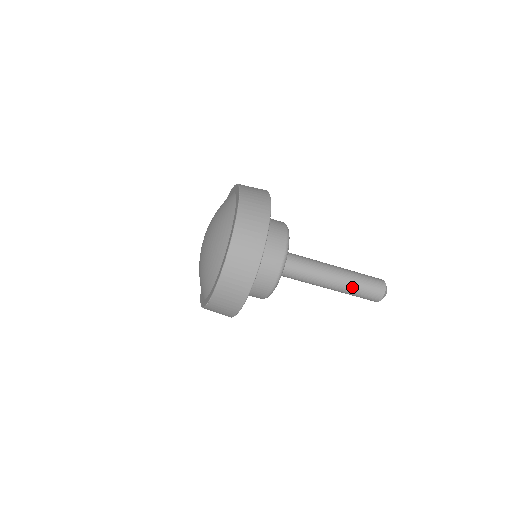
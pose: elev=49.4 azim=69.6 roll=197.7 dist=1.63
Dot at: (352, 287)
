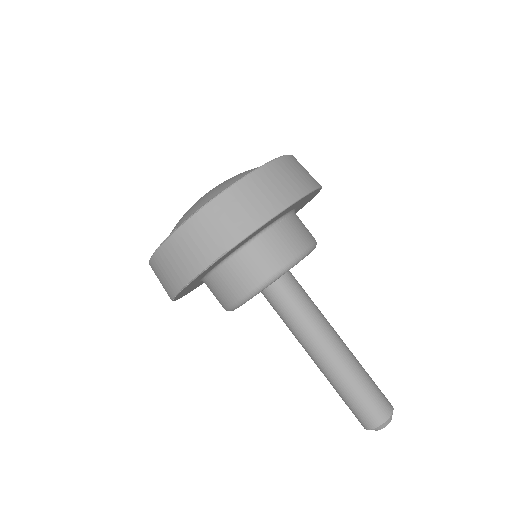
Dot at: (355, 373)
